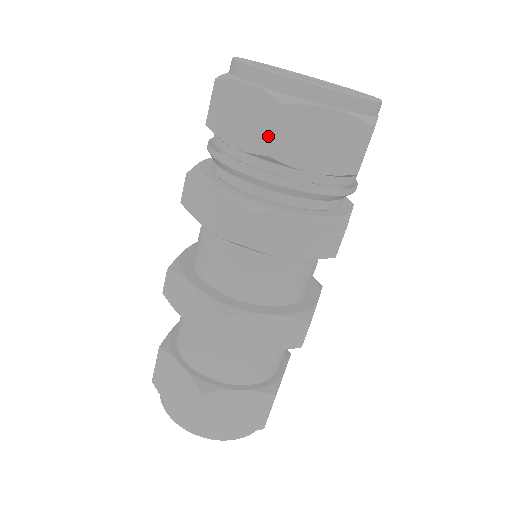
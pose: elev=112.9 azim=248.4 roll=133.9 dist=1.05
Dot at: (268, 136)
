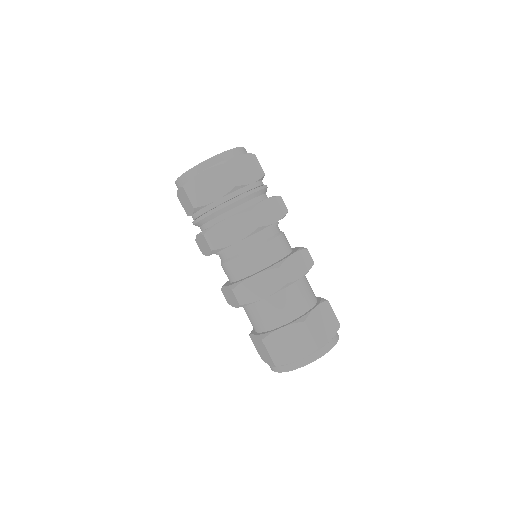
Dot at: (229, 179)
